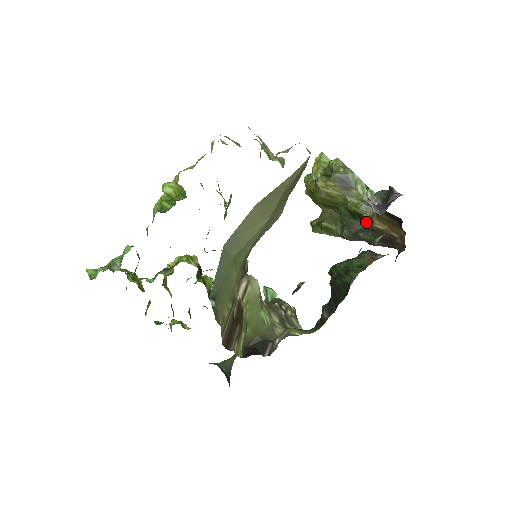
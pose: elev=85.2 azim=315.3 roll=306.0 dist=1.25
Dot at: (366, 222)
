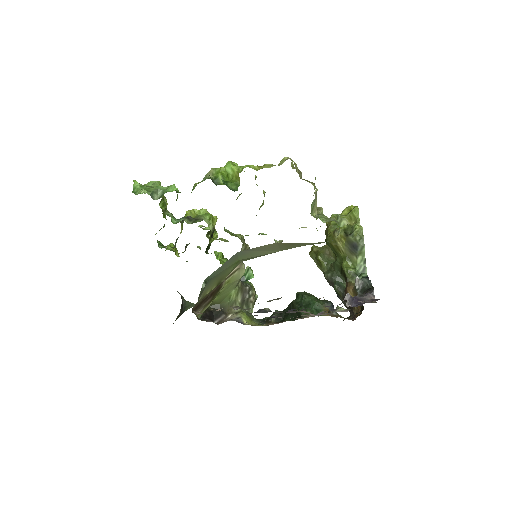
Dot at: occluded
